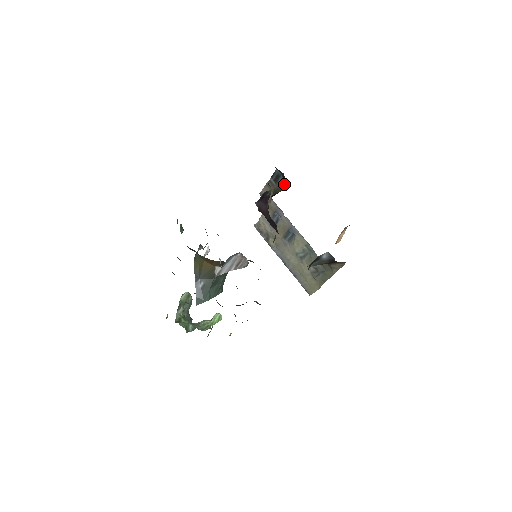
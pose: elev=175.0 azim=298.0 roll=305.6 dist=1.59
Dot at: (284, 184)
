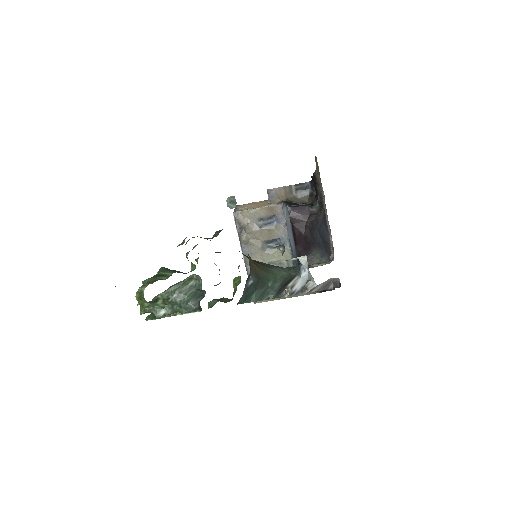
Dot at: (307, 199)
